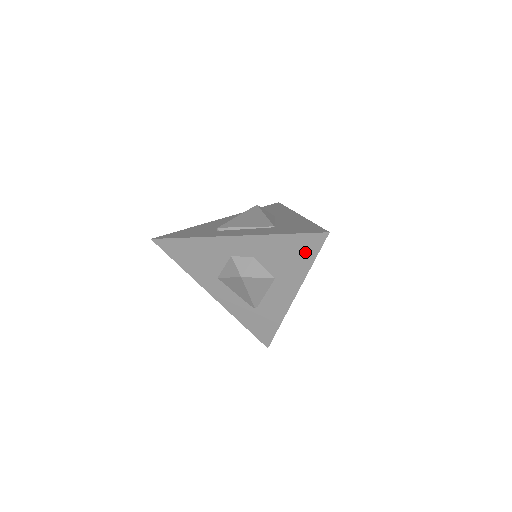
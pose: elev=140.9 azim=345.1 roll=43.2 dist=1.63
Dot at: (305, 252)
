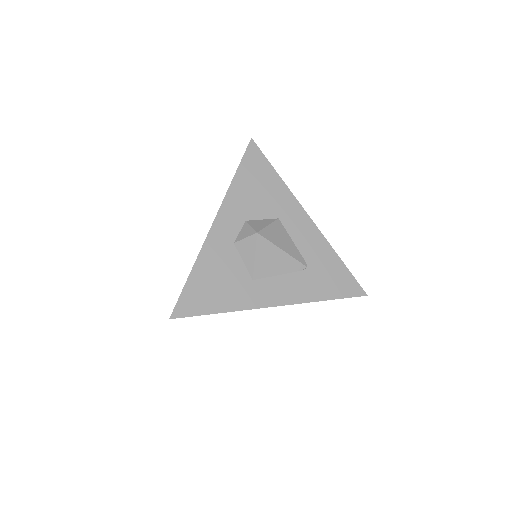
Dot at: (262, 171)
